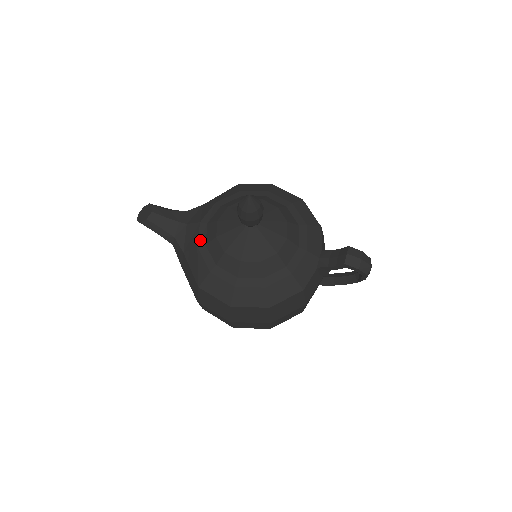
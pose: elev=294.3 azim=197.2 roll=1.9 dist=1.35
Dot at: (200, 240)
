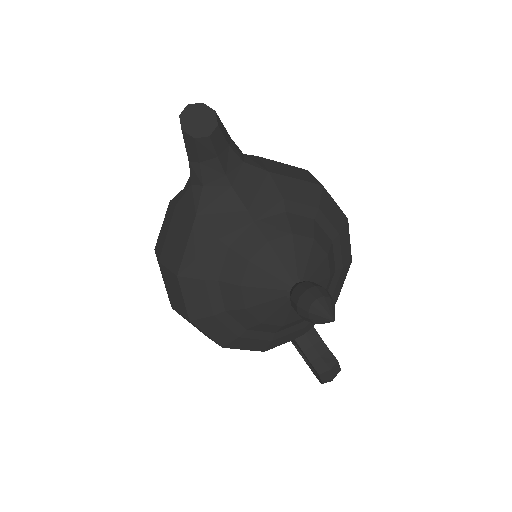
Dot at: (229, 234)
